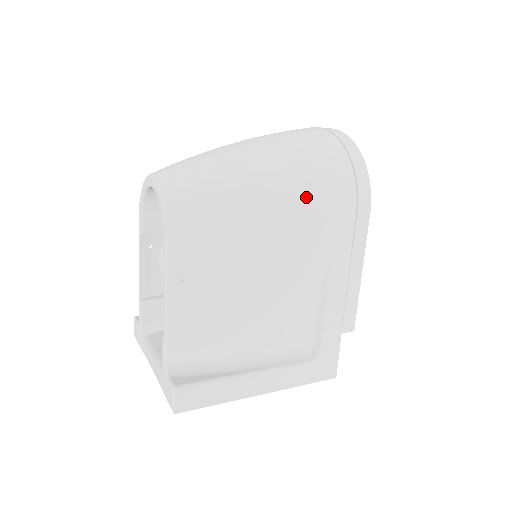
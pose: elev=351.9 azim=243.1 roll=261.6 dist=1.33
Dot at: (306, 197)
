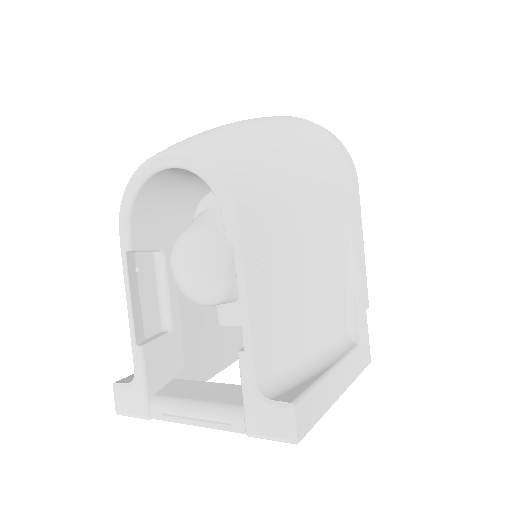
Dot at: (326, 163)
